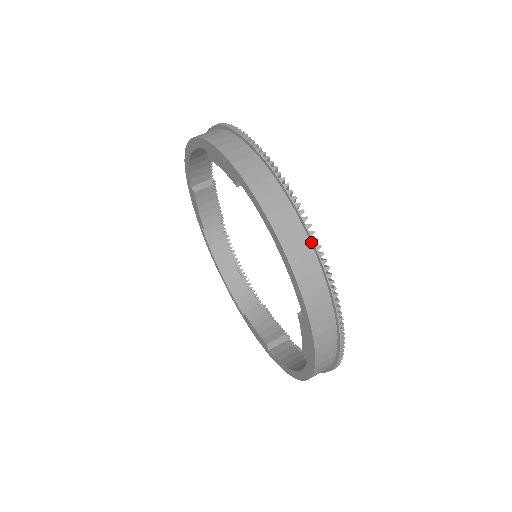
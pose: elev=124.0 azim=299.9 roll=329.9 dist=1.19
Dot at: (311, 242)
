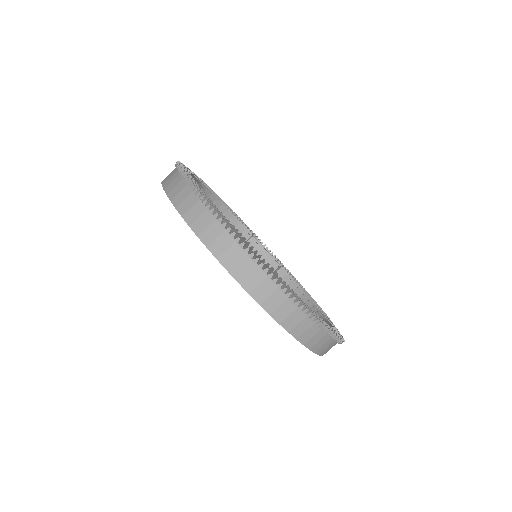
Dot at: (324, 332)
